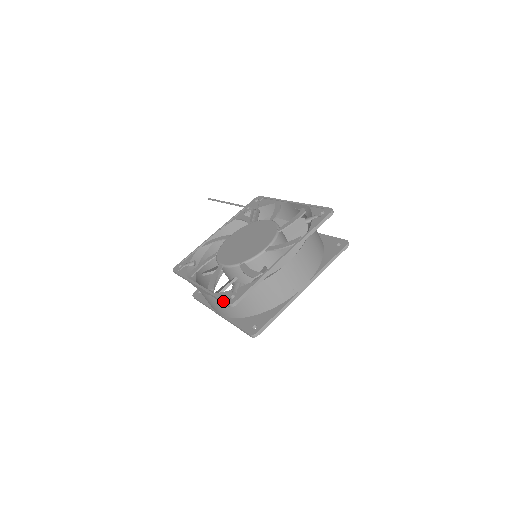
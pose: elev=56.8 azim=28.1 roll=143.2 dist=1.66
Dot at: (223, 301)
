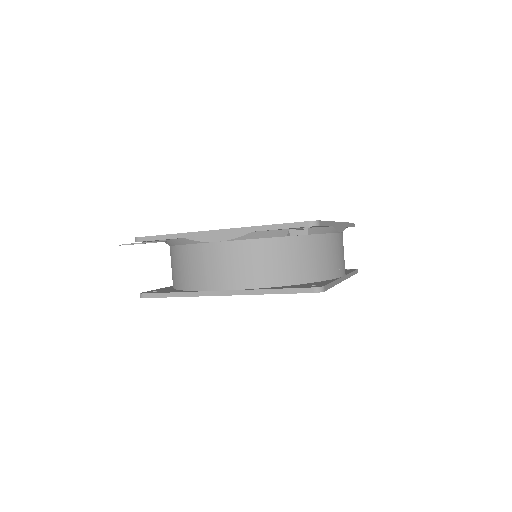
Dot at: occluded
